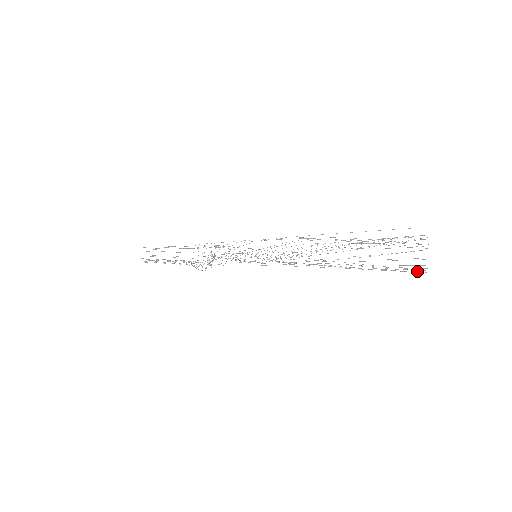
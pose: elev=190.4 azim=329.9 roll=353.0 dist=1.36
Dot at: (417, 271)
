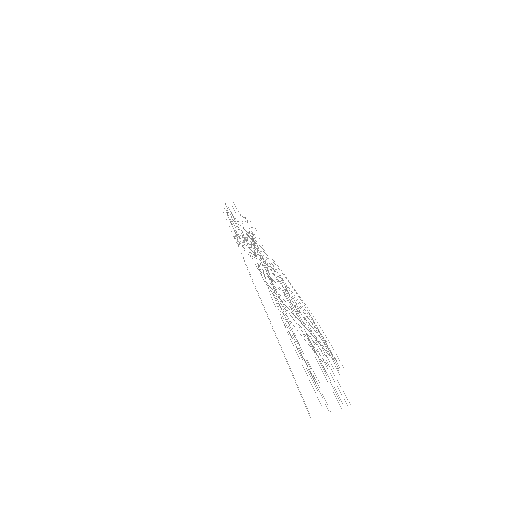
Dot at: (306, 408)
